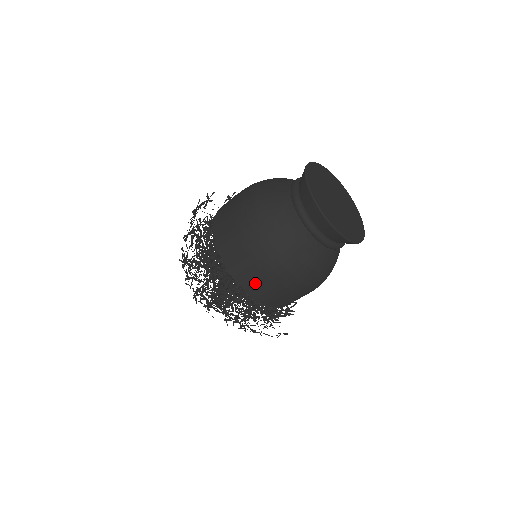
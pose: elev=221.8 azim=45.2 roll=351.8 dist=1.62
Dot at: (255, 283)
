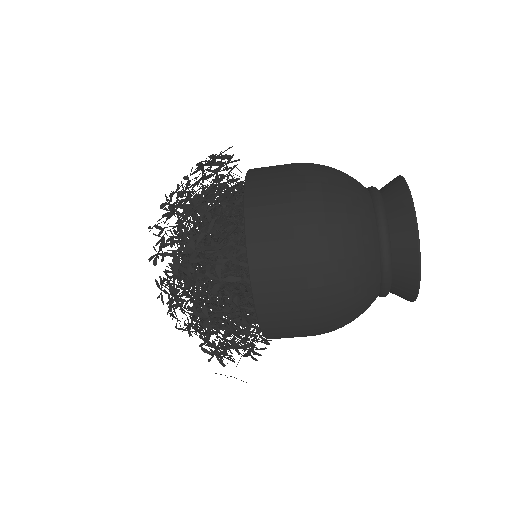
Dot at: (275, 268)
